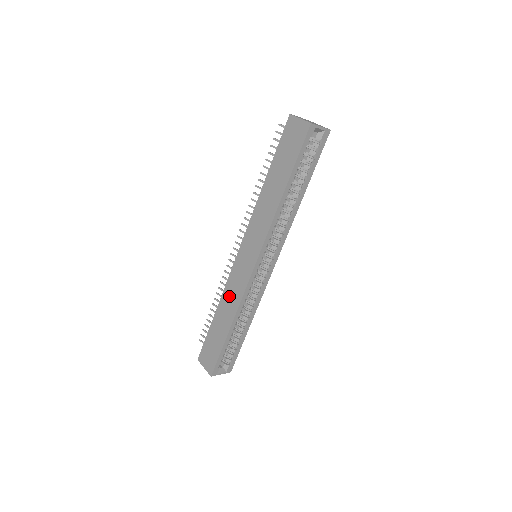
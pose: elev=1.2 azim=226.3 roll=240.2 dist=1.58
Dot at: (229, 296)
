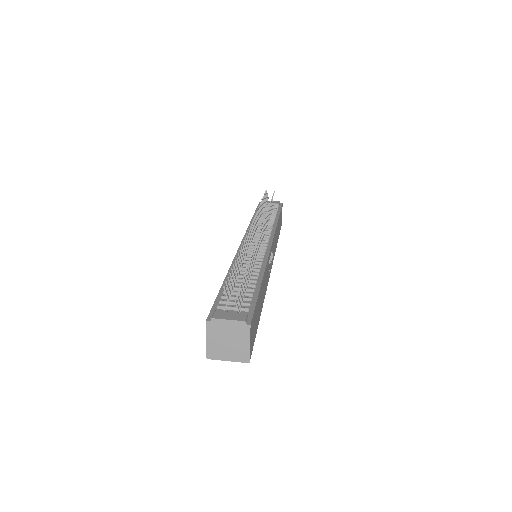
Dot at: occluded
